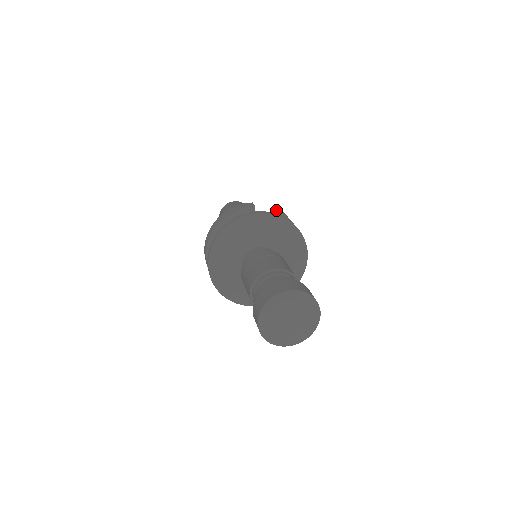
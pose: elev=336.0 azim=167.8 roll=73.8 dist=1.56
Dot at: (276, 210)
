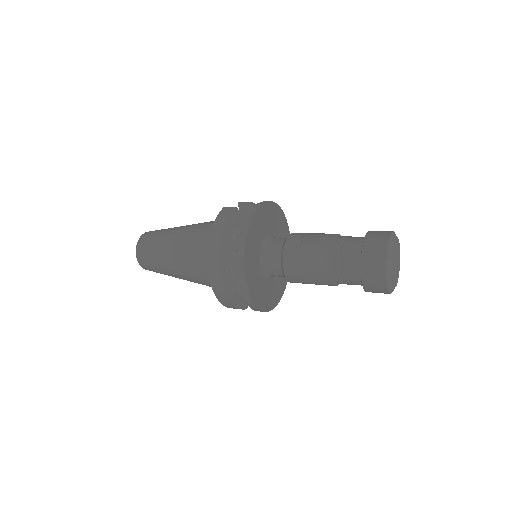
Dot at: (240, 204)
